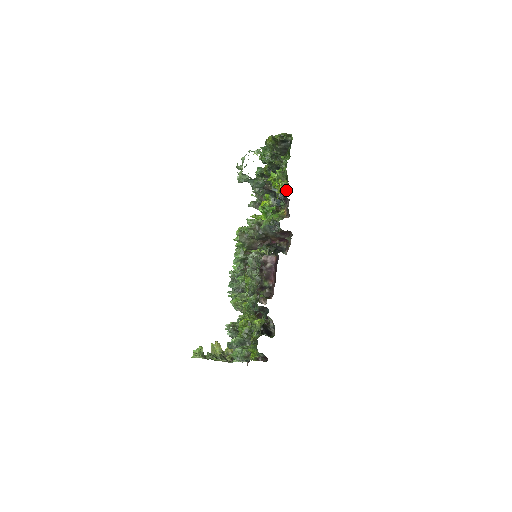
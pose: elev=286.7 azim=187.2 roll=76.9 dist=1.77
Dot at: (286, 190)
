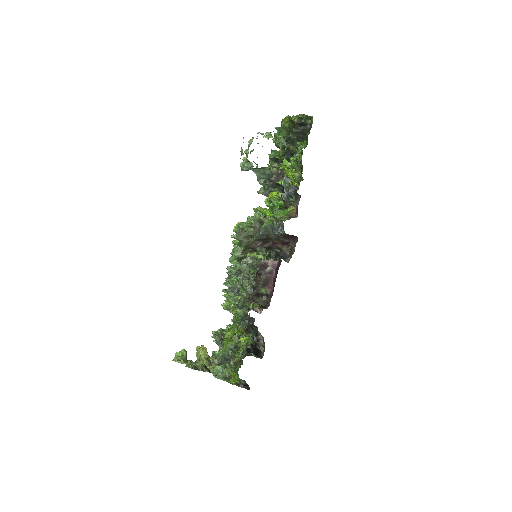
Dot at: (299, 183)
